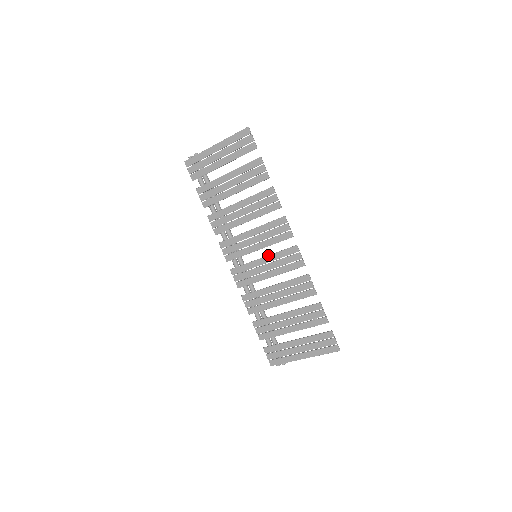
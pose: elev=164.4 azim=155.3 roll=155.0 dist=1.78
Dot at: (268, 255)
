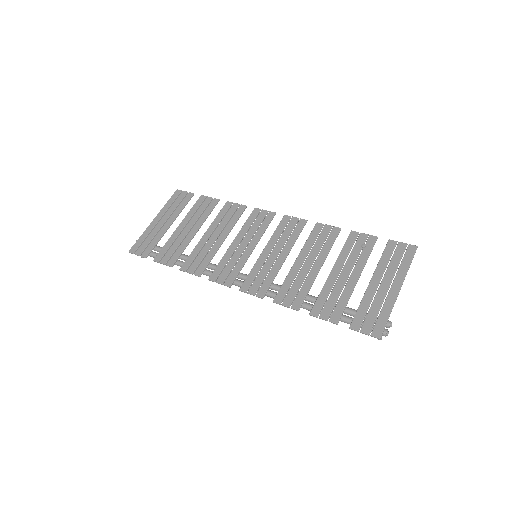
Dot at: (267, 243)
